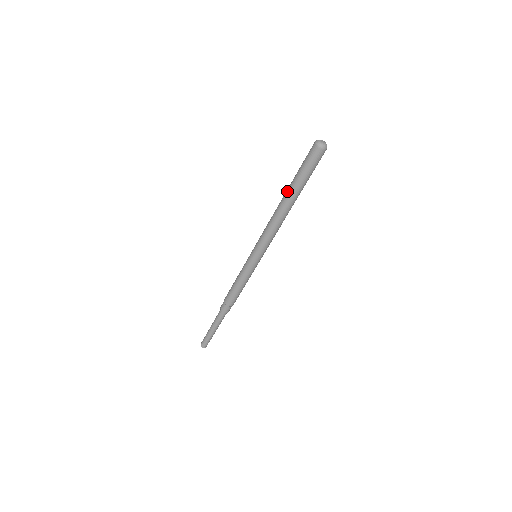
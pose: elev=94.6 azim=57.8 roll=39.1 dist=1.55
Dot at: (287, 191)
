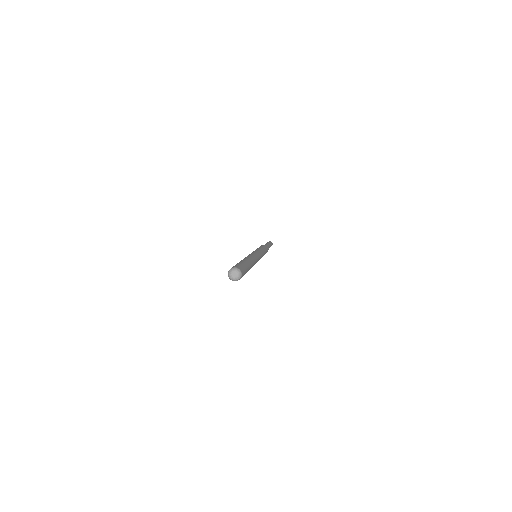
Dot at: occluded
